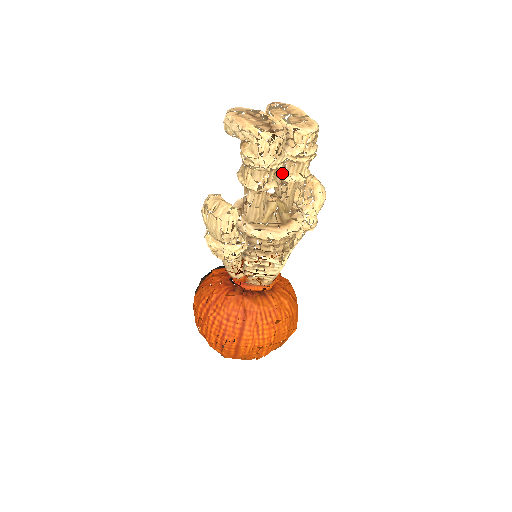
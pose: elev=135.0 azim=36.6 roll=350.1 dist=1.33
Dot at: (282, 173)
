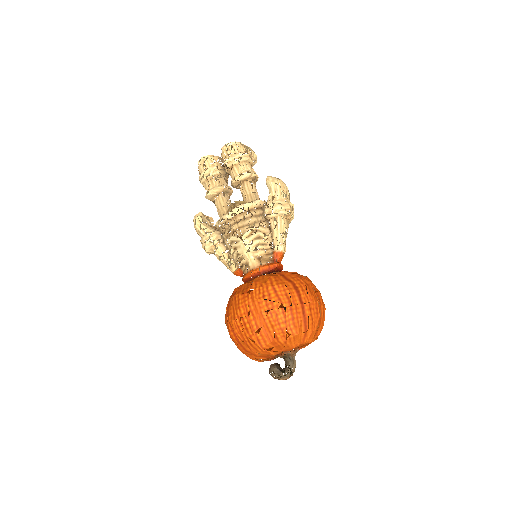
Dot at: occluded
